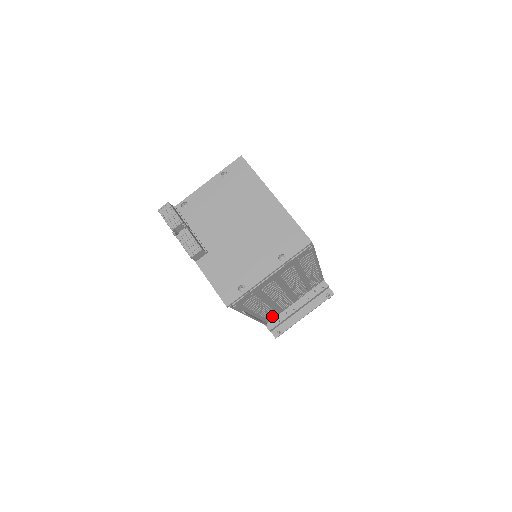
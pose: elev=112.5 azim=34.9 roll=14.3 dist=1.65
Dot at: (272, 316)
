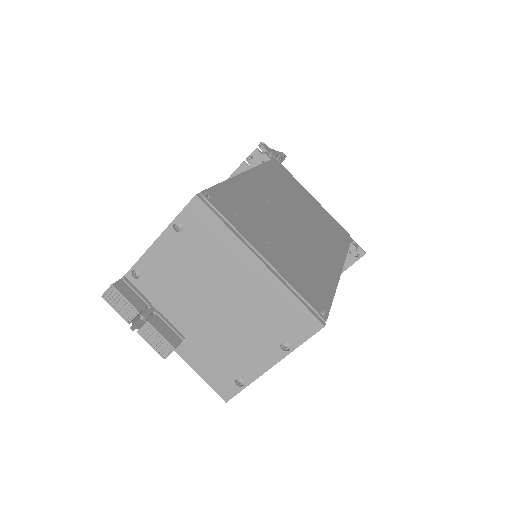
Dot at: occluded
